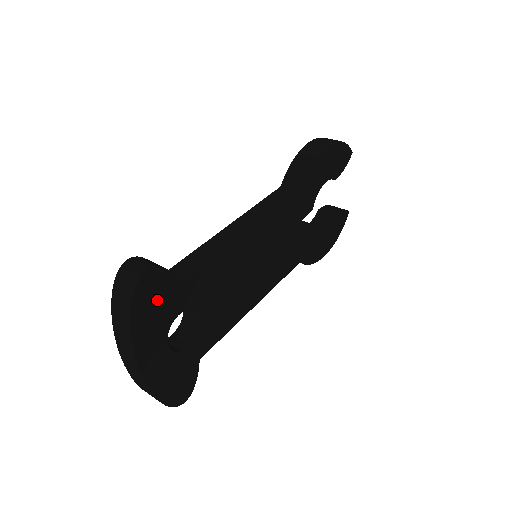
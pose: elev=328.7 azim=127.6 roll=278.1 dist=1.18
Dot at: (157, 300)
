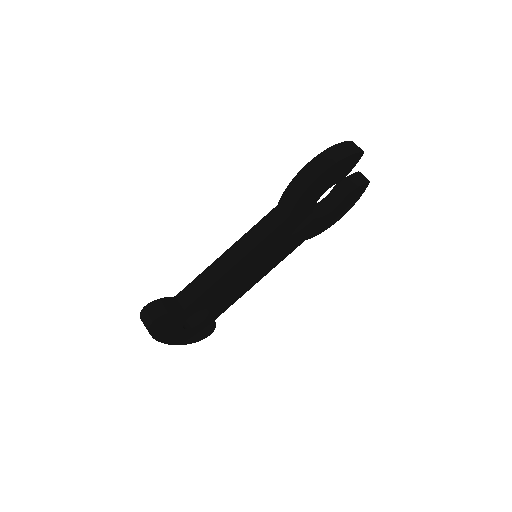
Dot at: (168, 323)
